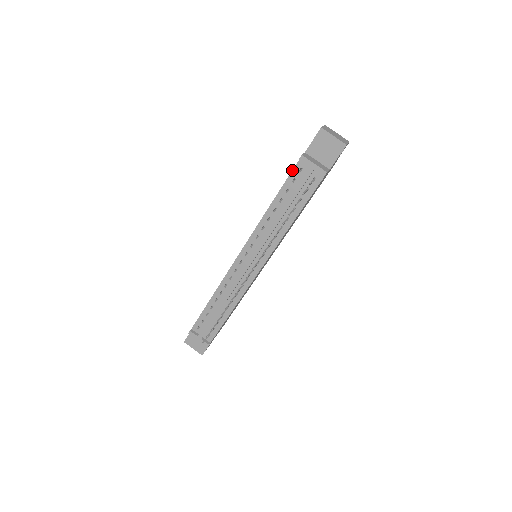
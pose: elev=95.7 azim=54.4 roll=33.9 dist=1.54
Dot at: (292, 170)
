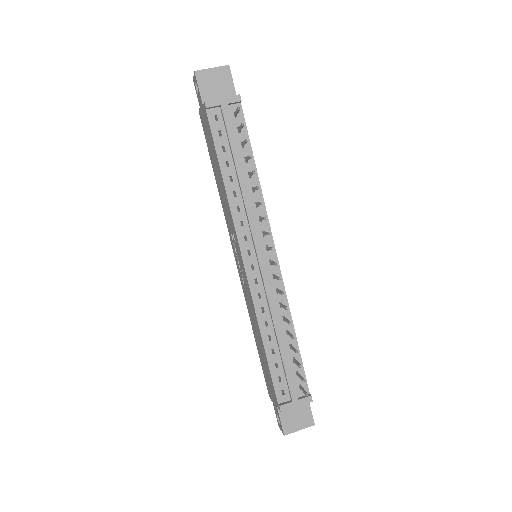
Dot at: (209, 126)
